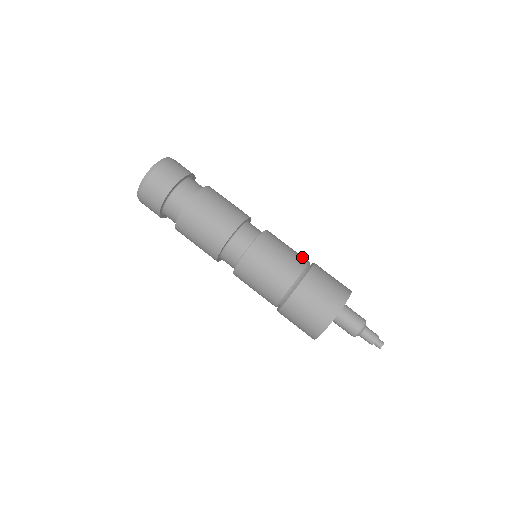
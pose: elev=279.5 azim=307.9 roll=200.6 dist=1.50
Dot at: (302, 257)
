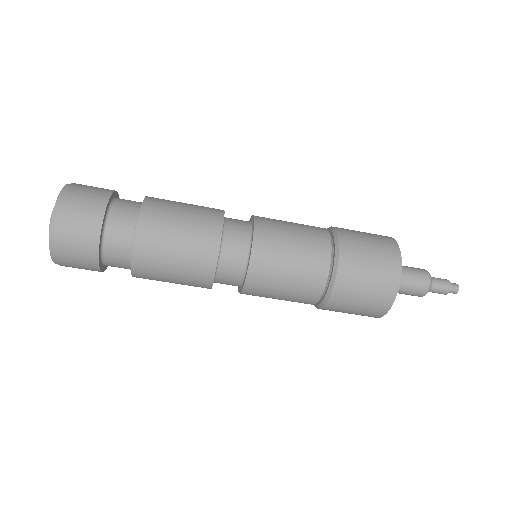
Dot at: (318, 235)
